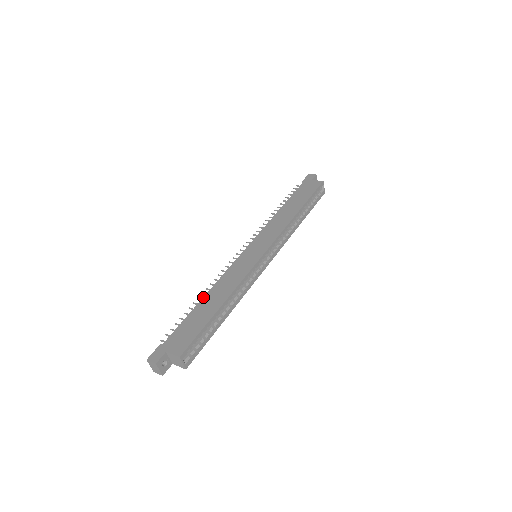
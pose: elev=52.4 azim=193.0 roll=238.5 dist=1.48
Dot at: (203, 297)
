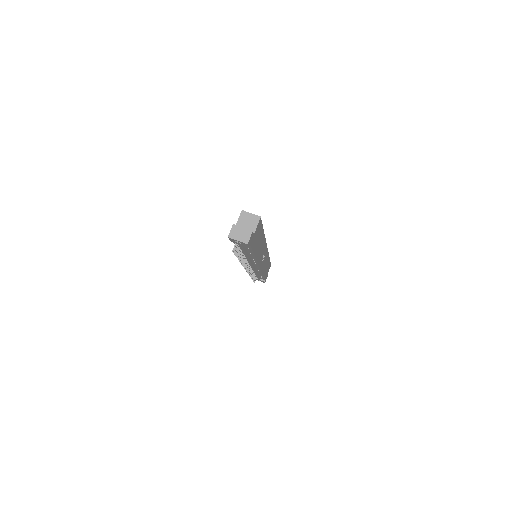
Dot at: occluded
